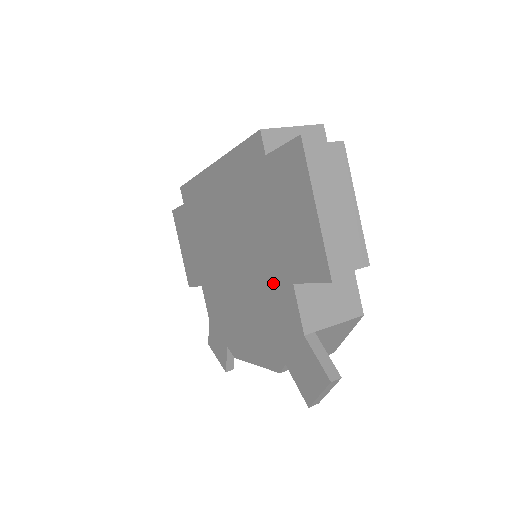
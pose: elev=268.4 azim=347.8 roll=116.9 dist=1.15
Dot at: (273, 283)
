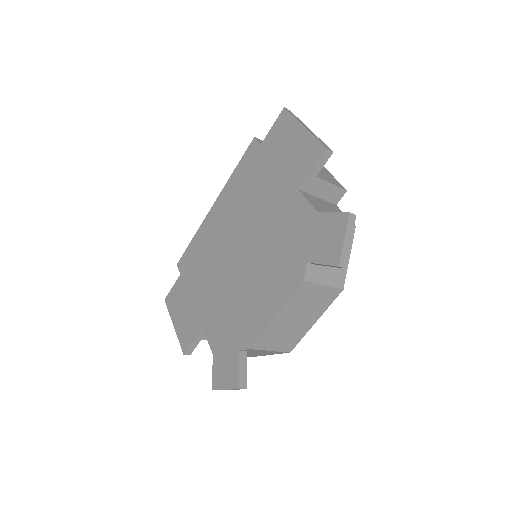
Dot at: (281, 213)
